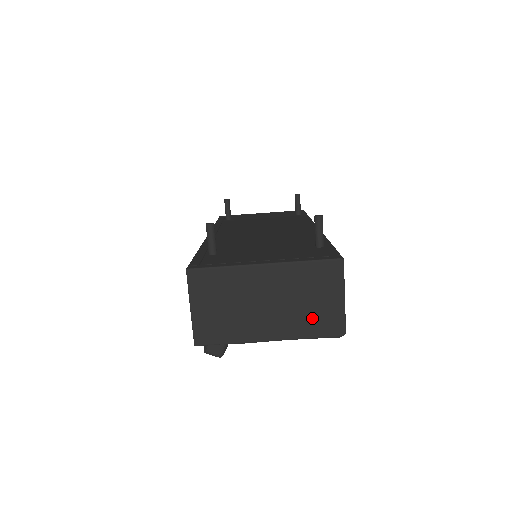
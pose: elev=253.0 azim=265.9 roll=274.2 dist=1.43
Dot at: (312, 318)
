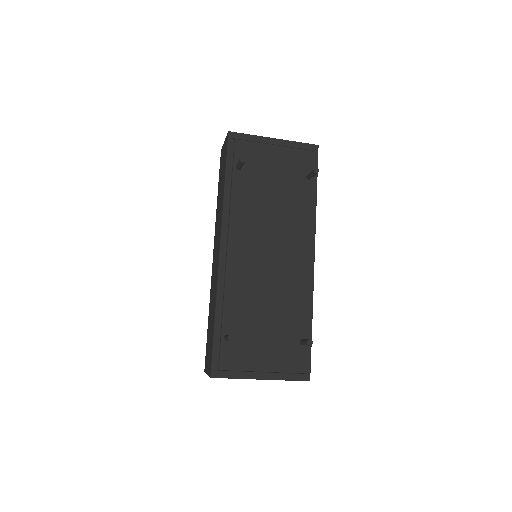
Dot at: occluded
